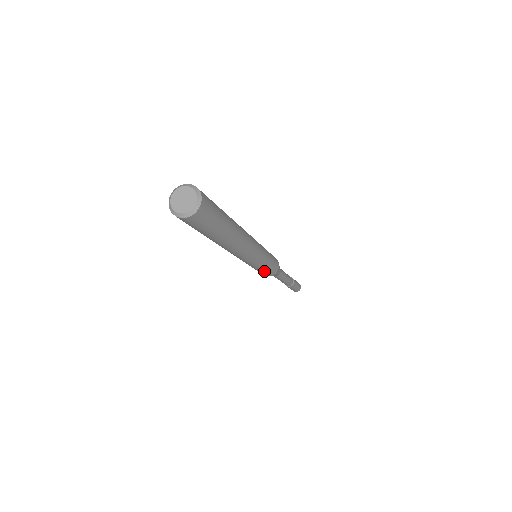
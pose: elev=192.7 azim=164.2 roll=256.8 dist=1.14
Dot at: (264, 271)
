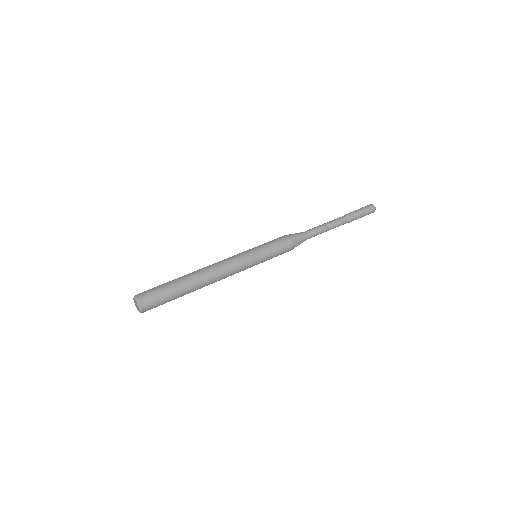
Dot at: occluded
